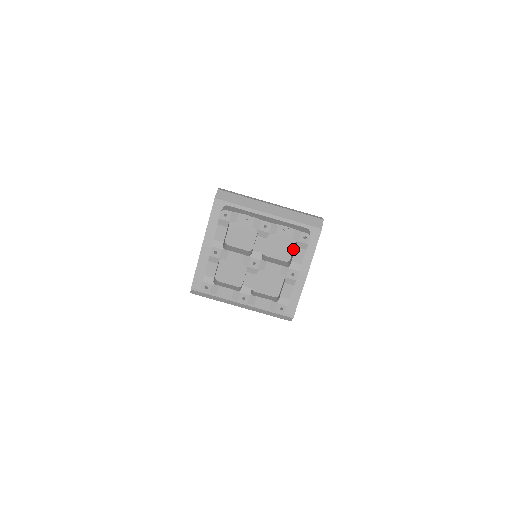
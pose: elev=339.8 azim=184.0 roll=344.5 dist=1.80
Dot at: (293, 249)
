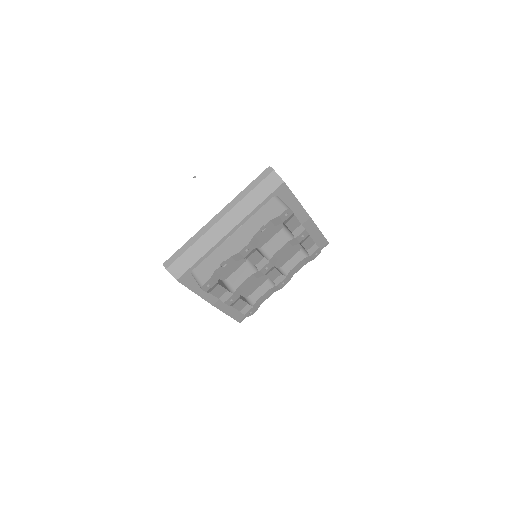
Dot at: occluded
